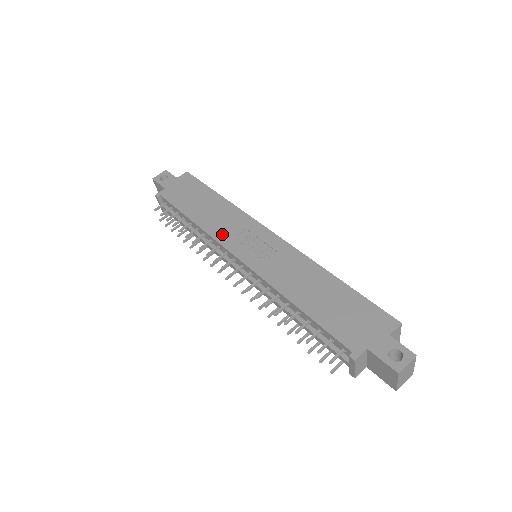
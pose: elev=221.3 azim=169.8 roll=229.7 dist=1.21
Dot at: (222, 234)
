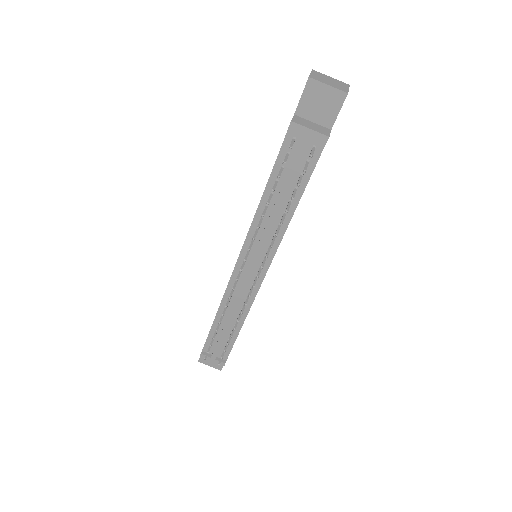
Dot at: occluded
